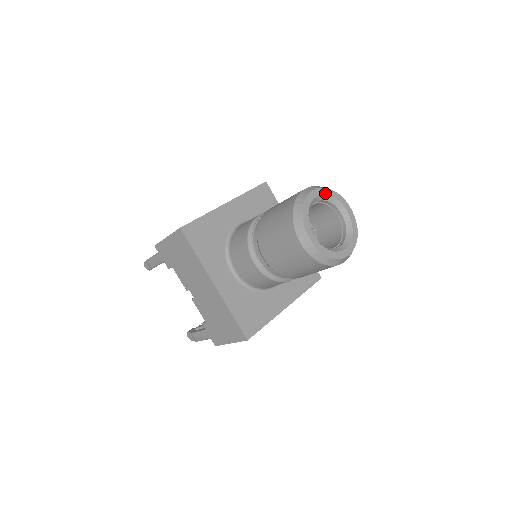
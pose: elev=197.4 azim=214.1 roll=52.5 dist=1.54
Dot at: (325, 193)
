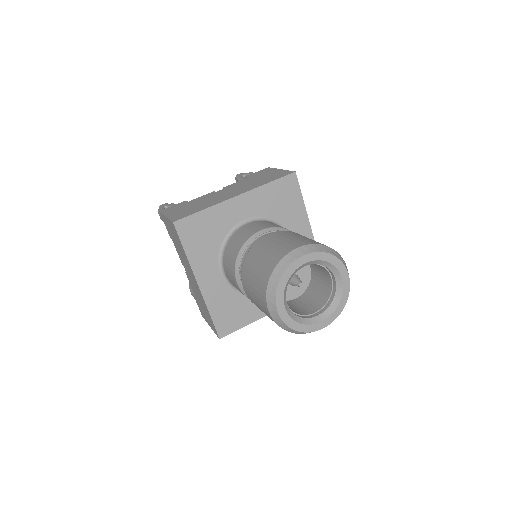
Dot at: (319, 258)
